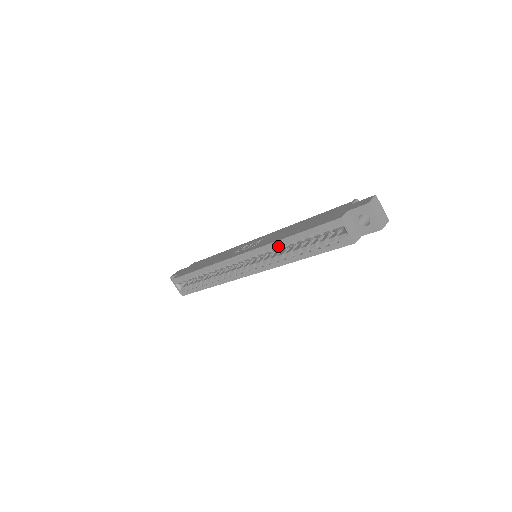
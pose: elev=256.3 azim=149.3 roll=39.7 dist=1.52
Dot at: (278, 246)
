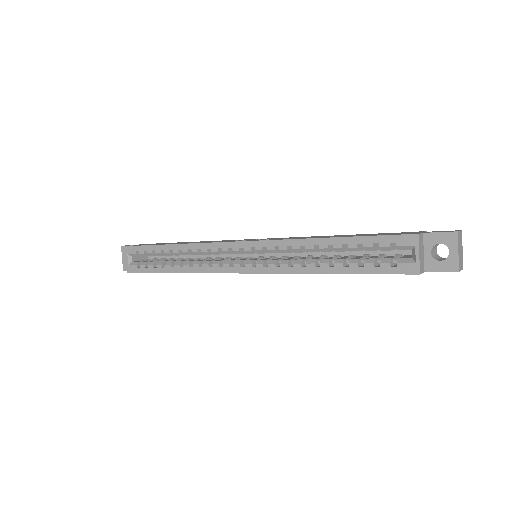
Dot at: (302, 247)
